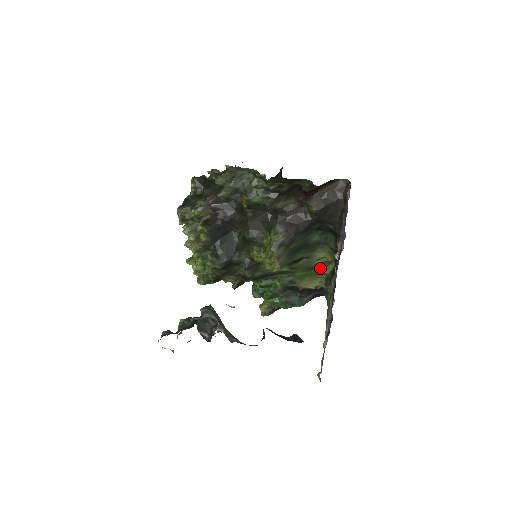
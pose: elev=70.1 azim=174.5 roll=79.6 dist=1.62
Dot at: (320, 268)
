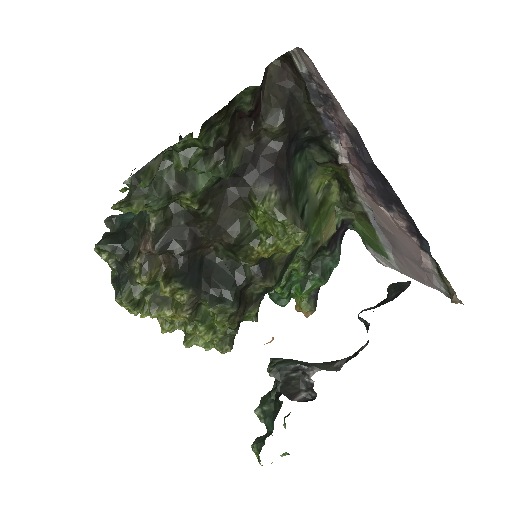
Dot at: (325, 201)
